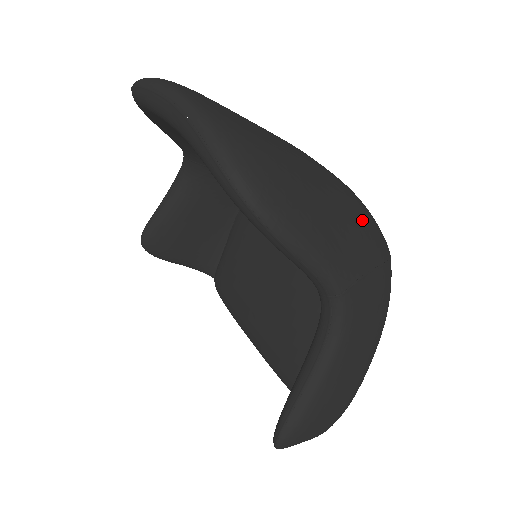
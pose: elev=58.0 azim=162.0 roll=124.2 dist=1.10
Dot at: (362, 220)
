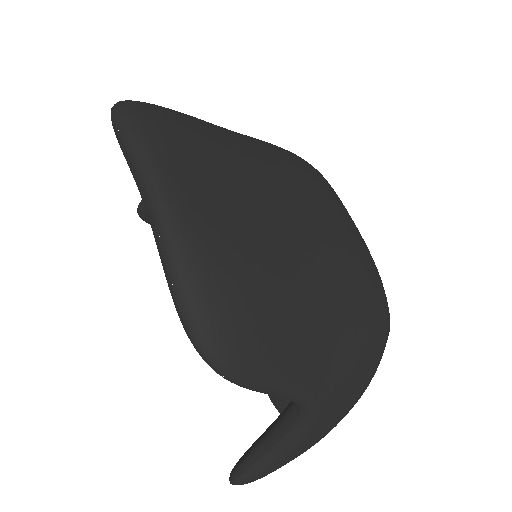
Dot at: (362, 309)
